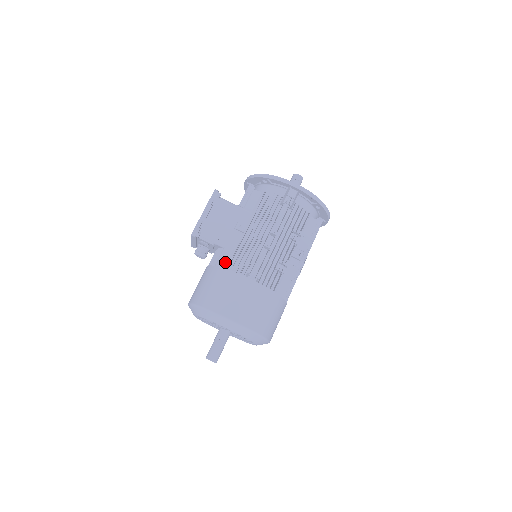
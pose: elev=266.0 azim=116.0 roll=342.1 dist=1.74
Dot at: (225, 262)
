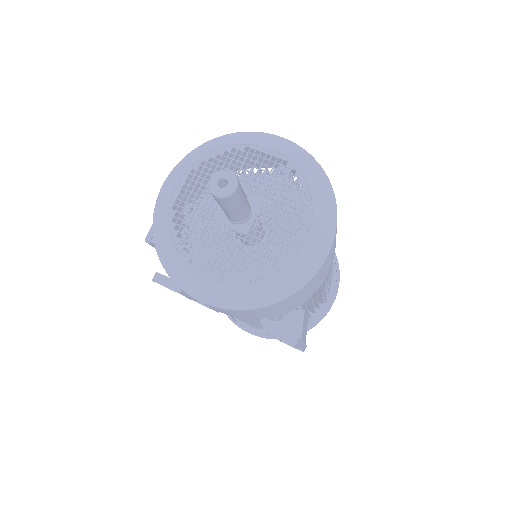
Dot at: occluded
